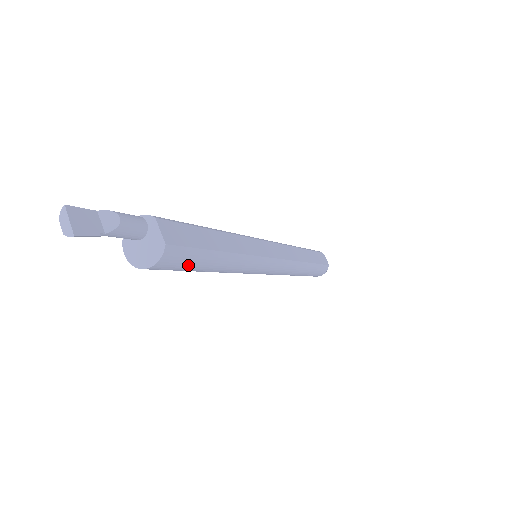
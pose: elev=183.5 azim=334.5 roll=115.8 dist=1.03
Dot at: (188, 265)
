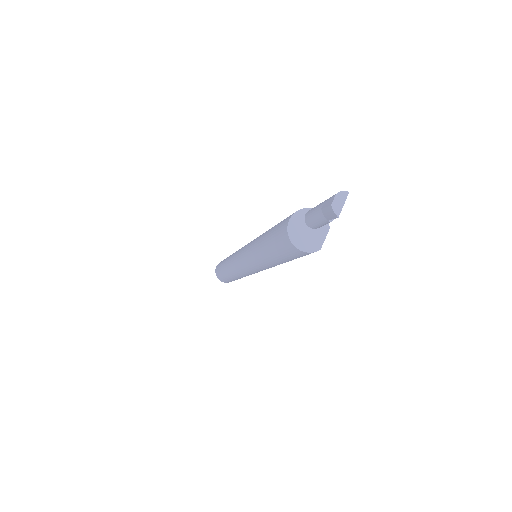
Dot at: (289, 257)
